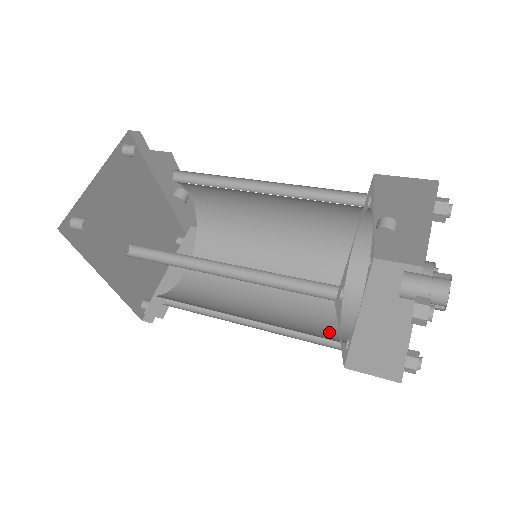
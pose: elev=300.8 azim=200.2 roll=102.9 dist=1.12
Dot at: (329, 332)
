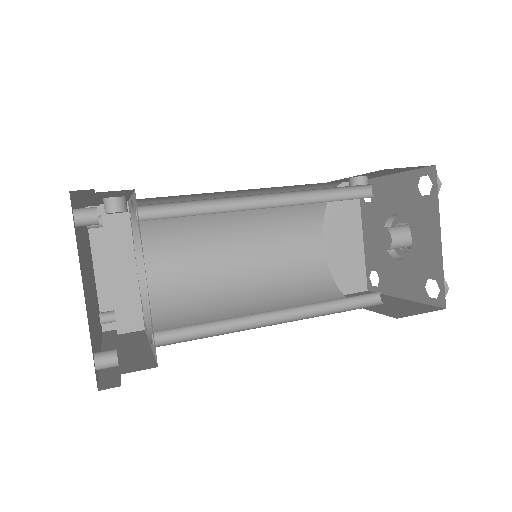
Dot at: (317, 281)
